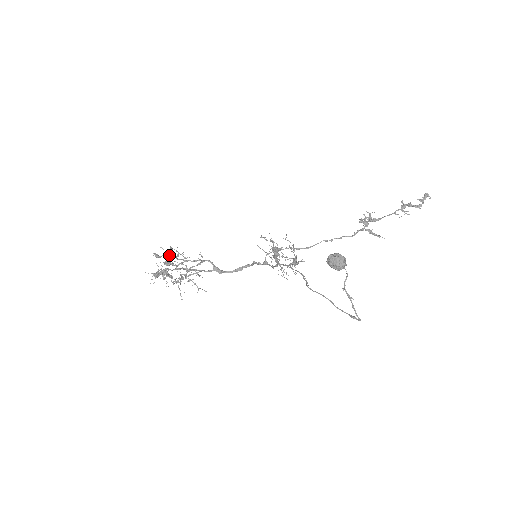
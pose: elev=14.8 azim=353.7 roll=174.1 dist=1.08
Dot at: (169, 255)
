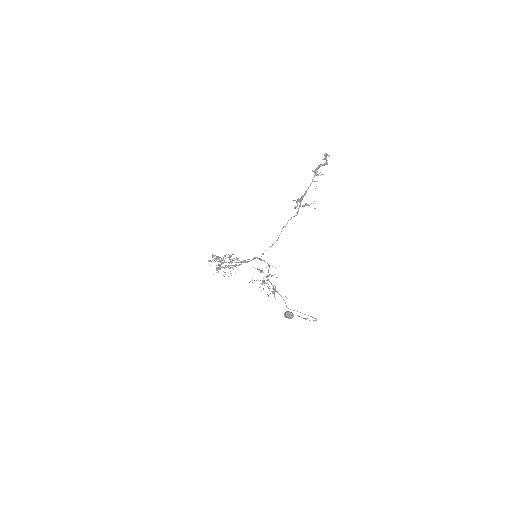
Dot at: occluded
